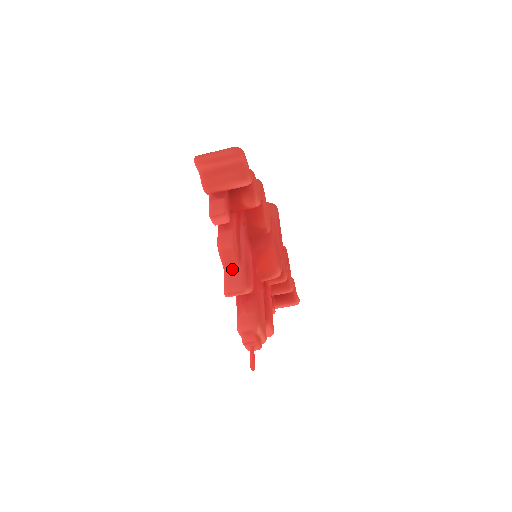
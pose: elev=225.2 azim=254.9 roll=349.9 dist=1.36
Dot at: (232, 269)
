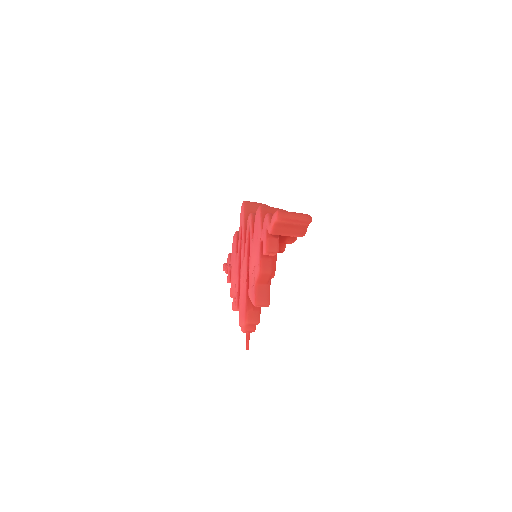
Dot at: (262, 286)
